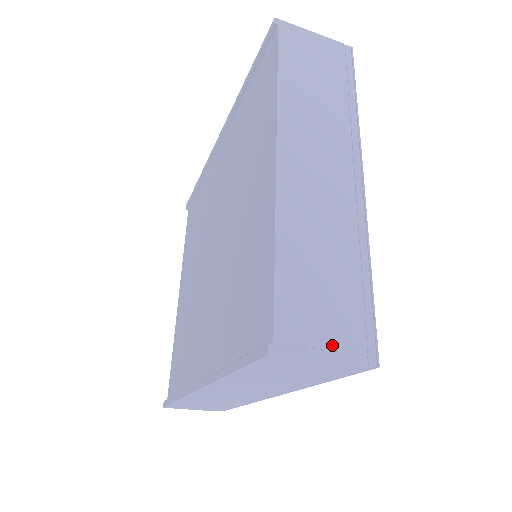
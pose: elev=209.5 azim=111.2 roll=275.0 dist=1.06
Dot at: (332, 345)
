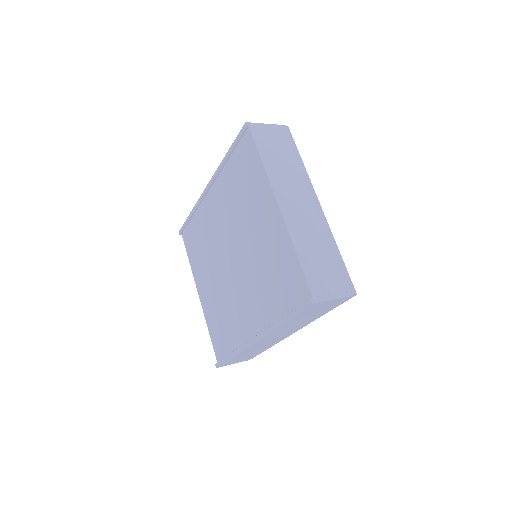
Dot at: (335, 291)
